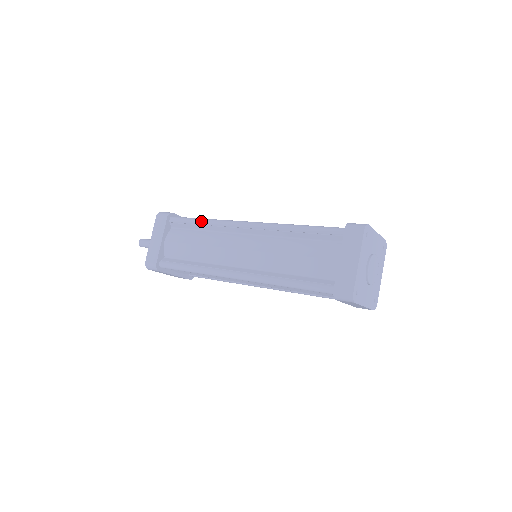
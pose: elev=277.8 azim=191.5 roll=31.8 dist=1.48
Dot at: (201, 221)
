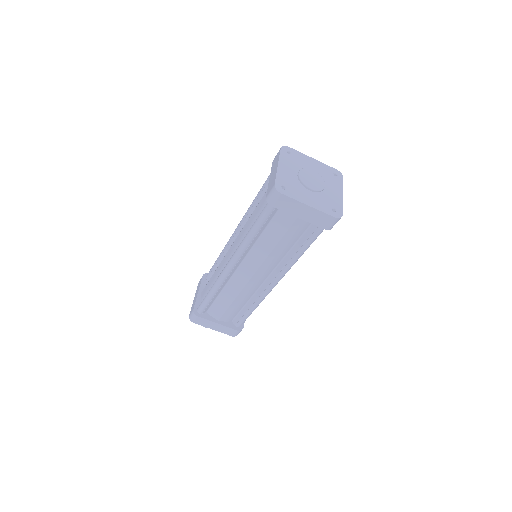
Dot at: (218, 257)
